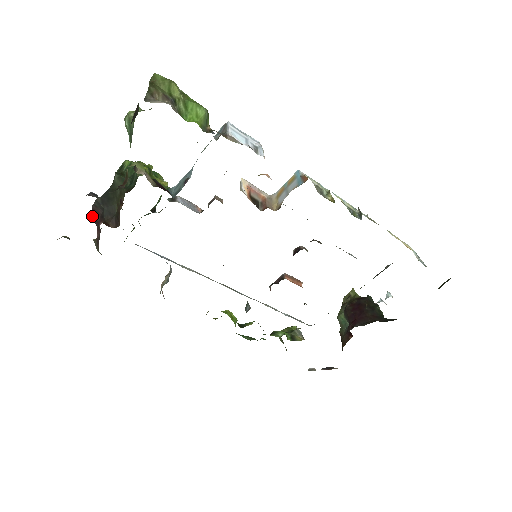
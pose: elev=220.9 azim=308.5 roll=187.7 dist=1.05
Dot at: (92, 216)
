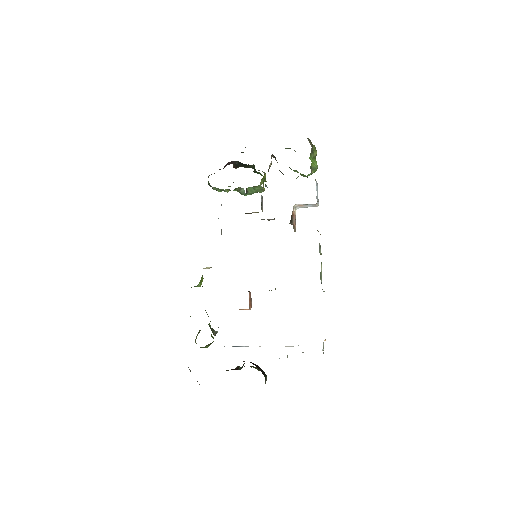
Dot at: (228, 163)
